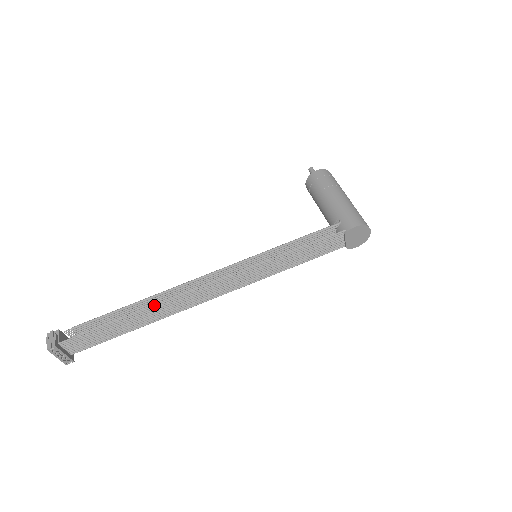
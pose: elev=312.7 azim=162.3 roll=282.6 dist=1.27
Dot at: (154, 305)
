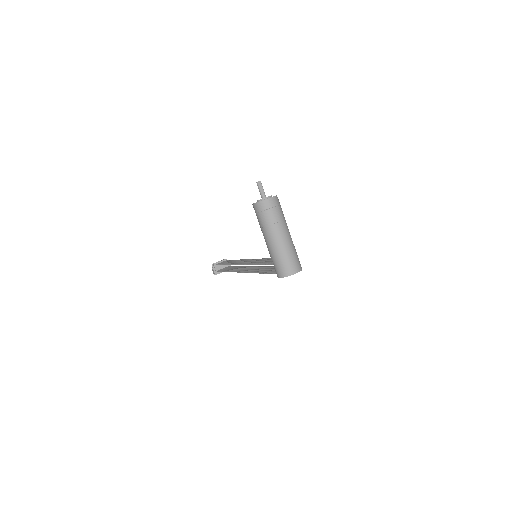
Dot at: occluded
